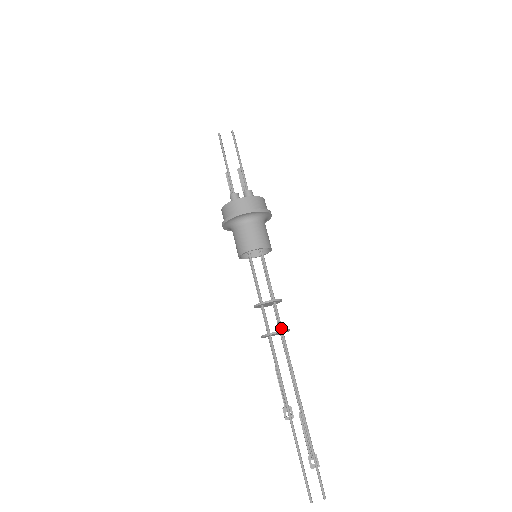
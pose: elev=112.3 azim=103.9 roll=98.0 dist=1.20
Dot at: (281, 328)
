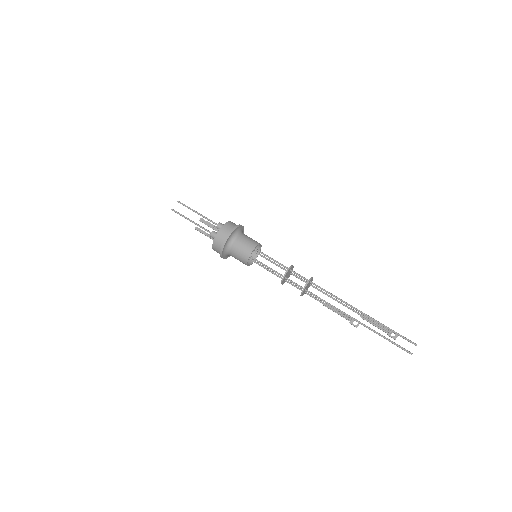
Dot at: (307, 280)
